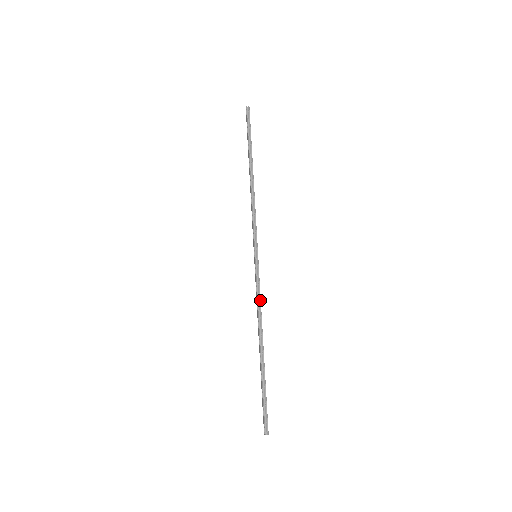
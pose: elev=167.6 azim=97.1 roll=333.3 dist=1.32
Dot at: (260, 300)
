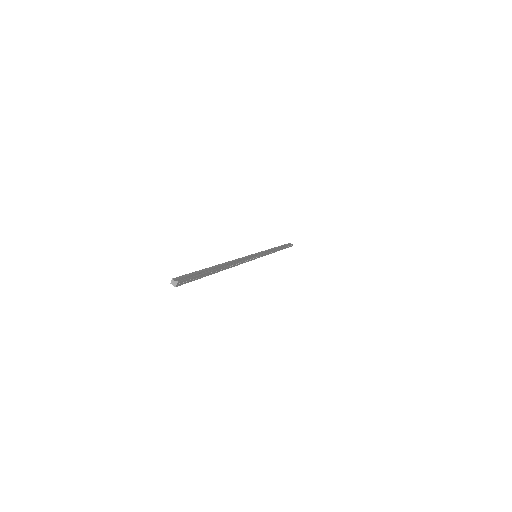
Dot at: (268, 254)
